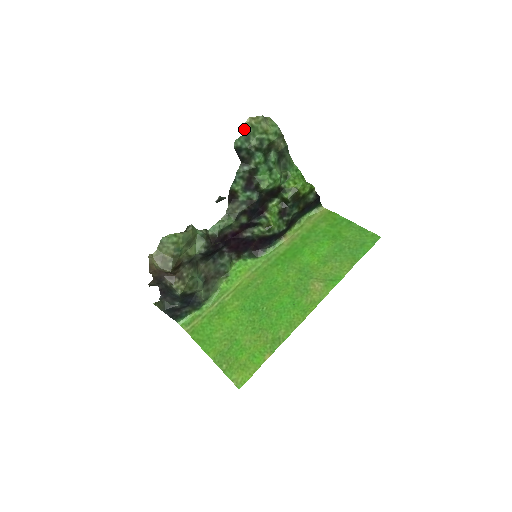
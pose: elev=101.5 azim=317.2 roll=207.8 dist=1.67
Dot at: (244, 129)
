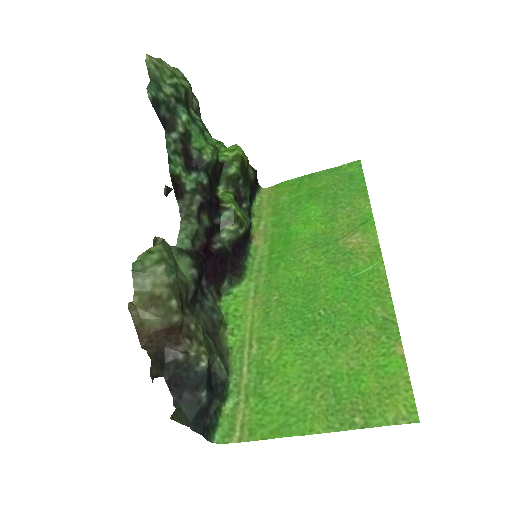
Dot at: (148, 72)
